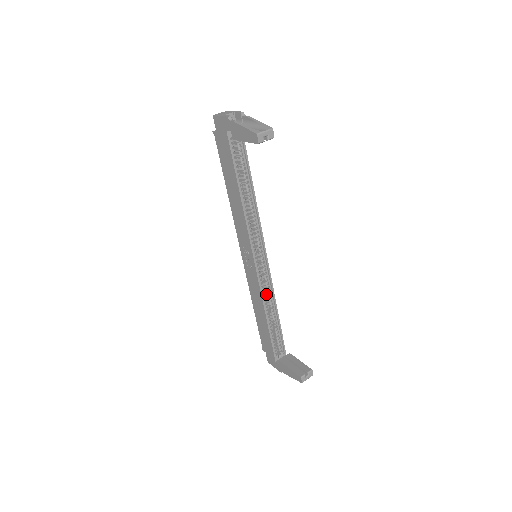
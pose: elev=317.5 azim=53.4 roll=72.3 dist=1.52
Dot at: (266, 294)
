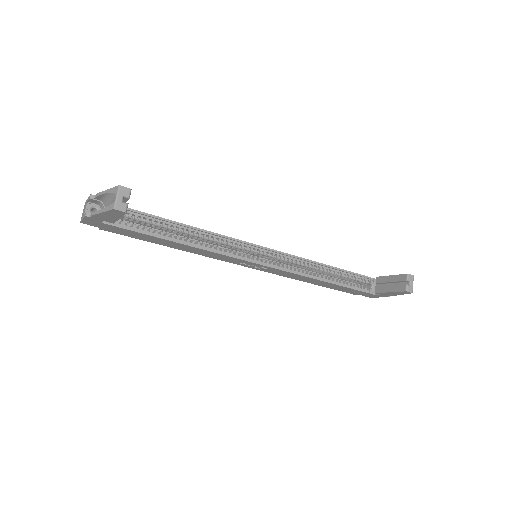
Dot at: (301, 267)
